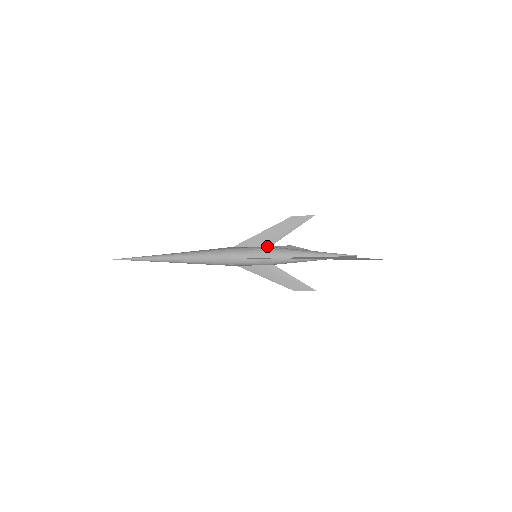
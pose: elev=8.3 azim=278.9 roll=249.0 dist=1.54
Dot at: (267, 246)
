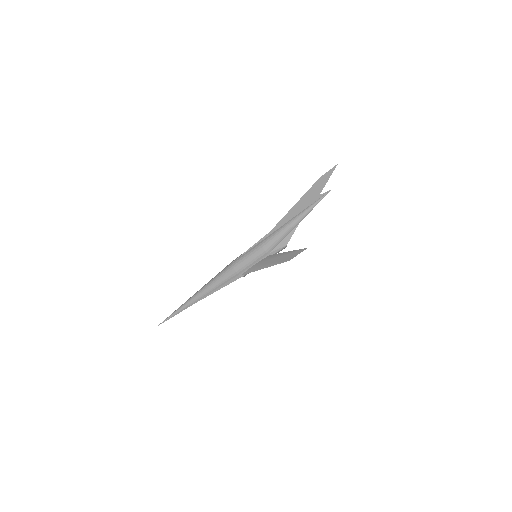
Dot at: occluded
